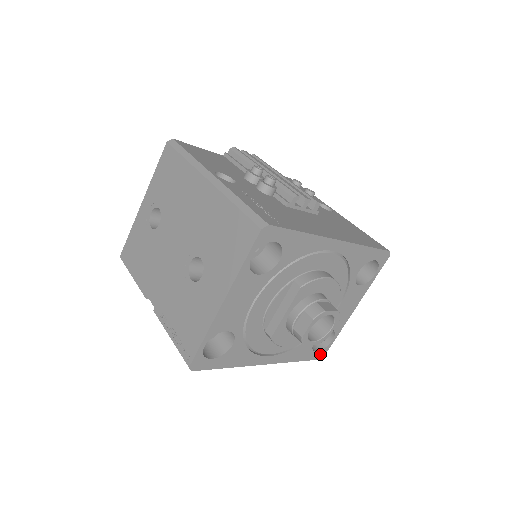
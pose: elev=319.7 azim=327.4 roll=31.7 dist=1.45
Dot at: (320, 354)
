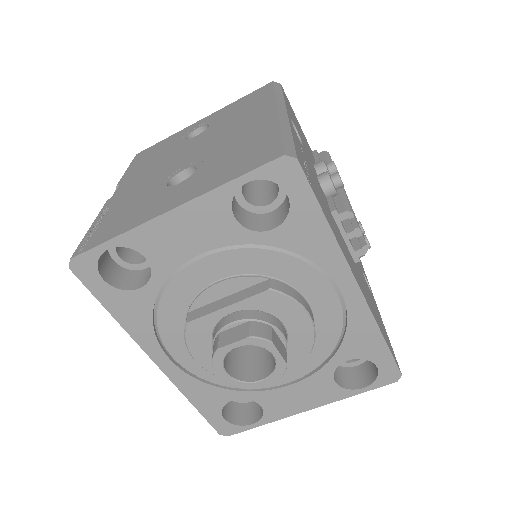
Dot at: (225, 427)
